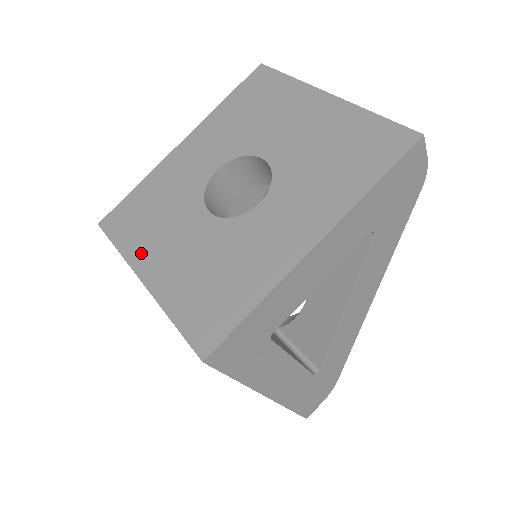
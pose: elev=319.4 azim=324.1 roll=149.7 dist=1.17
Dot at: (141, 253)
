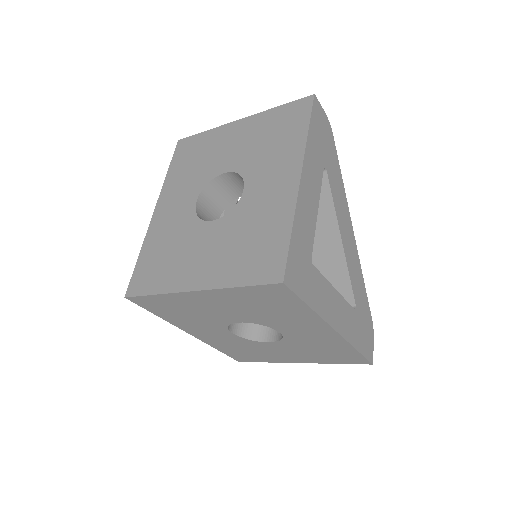
Dot at: (178, 279)
